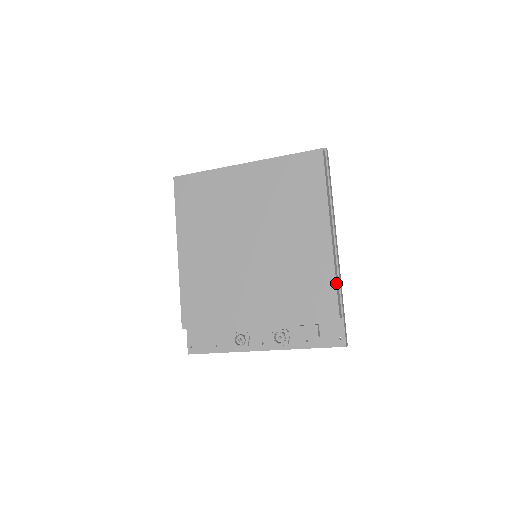
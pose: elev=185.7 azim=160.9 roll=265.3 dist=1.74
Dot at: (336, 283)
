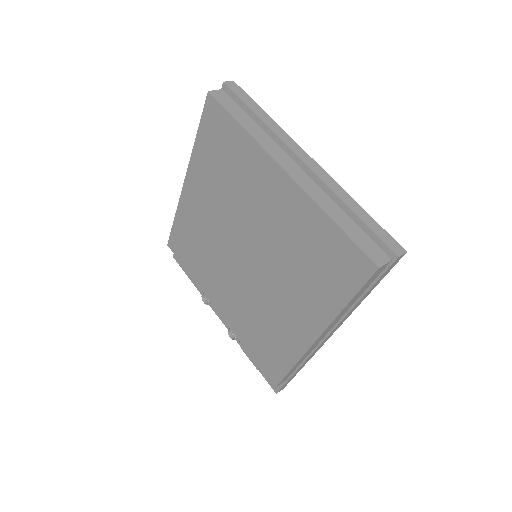
Dot at: (291, 370)
